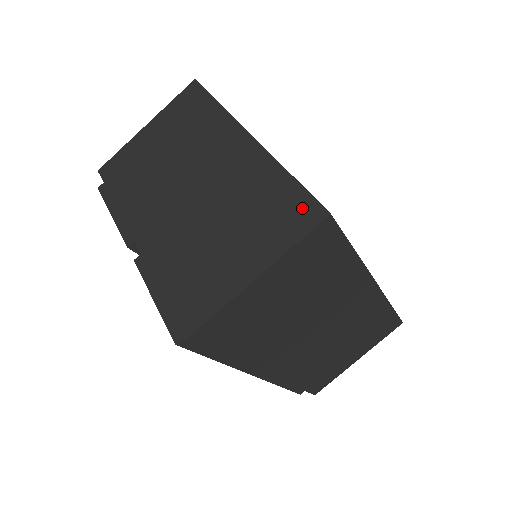
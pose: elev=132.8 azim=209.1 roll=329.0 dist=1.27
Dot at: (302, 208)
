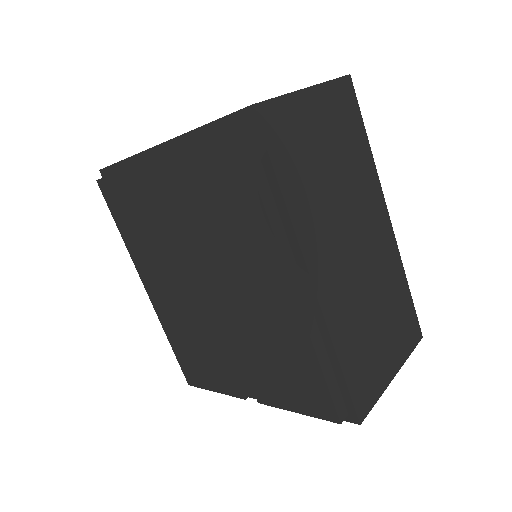
Dot at: occluded
